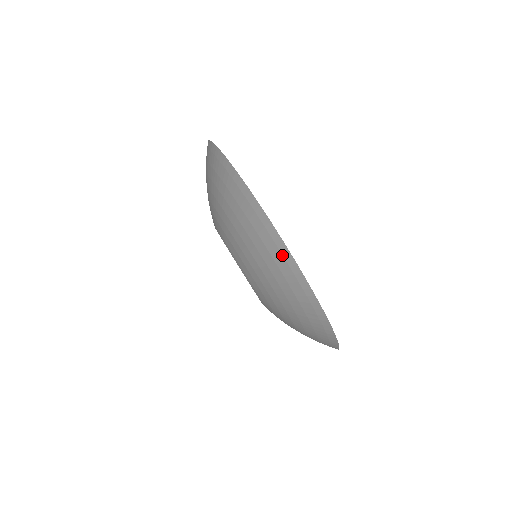
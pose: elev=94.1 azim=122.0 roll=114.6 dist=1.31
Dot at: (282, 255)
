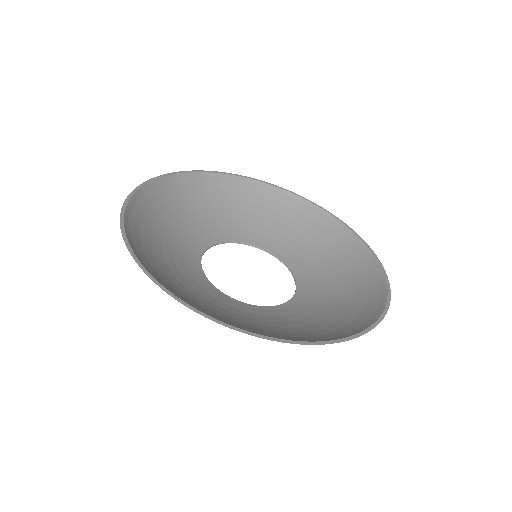
Dot at: occluded
